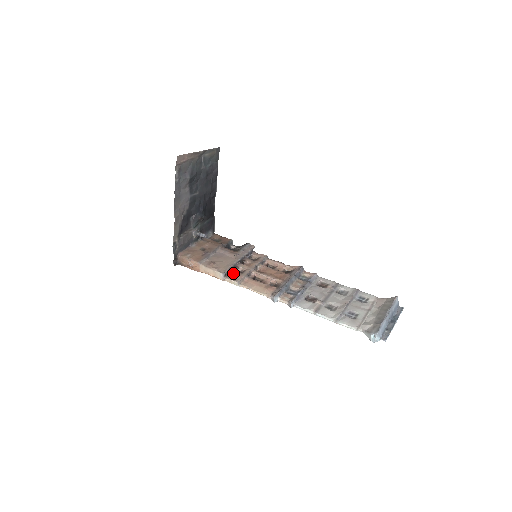
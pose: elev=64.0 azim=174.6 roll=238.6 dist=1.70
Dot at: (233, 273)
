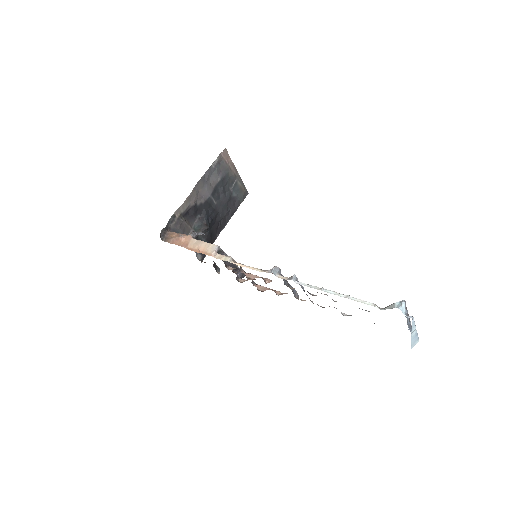
Dot at: occluded
